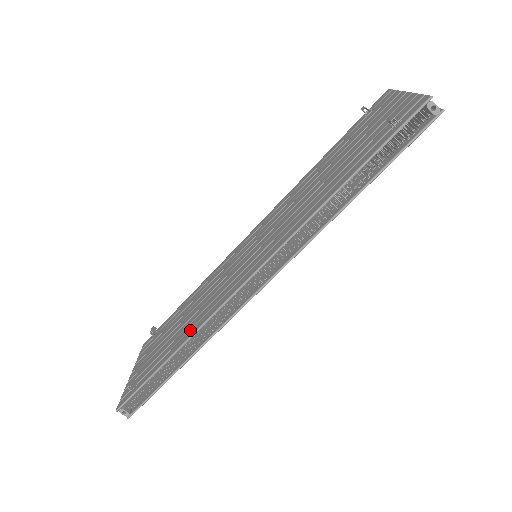
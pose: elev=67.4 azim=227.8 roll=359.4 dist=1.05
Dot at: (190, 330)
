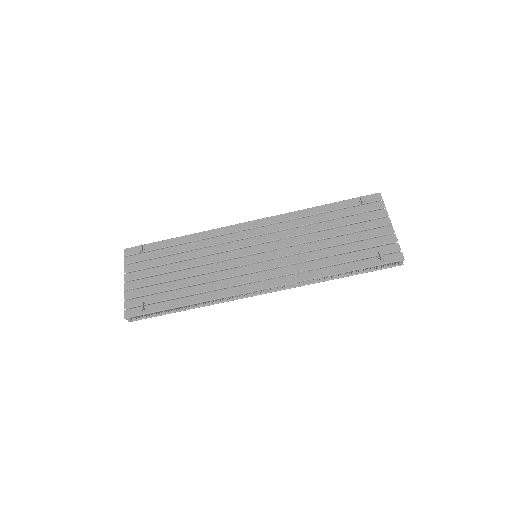
Dot at: (202, 294)
